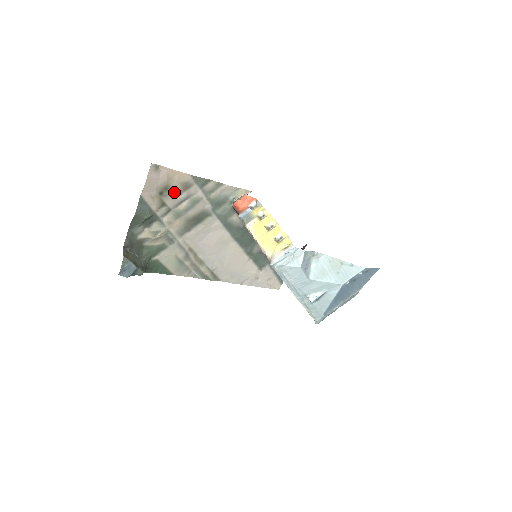
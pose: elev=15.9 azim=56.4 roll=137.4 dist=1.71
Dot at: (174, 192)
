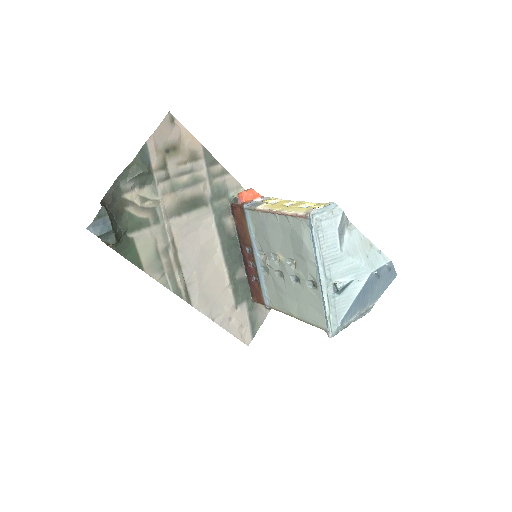
Dot at: (180, 157)
